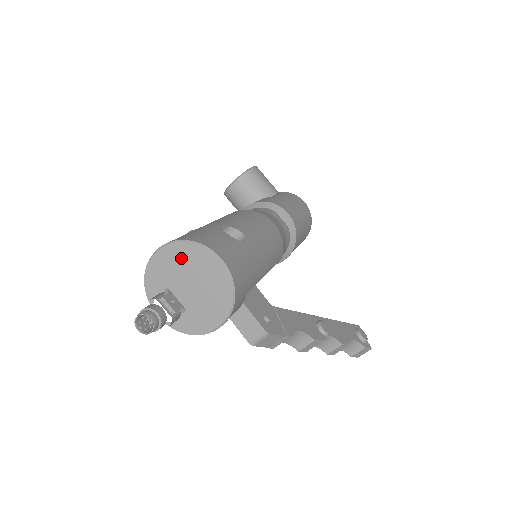
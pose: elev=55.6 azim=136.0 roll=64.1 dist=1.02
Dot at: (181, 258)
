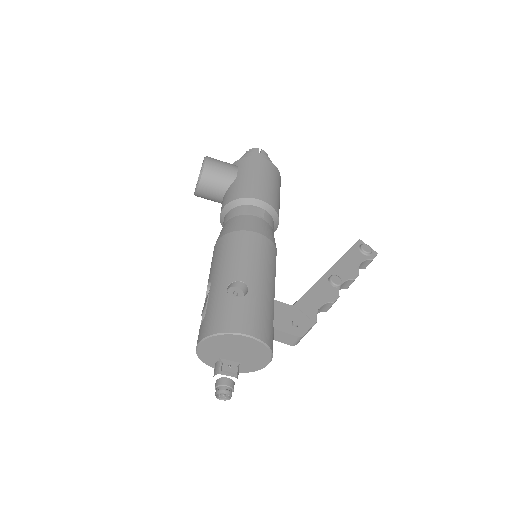
Dot at: (218, 344)
